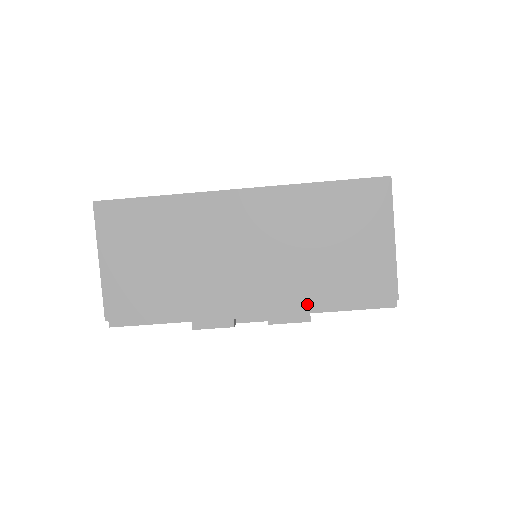
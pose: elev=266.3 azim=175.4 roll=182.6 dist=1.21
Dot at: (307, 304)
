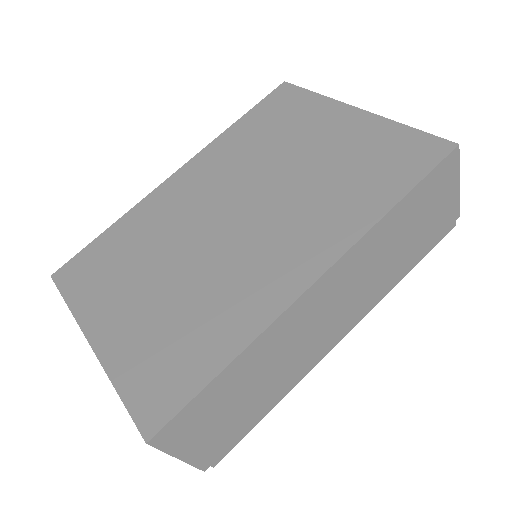
Dot at: occluded
